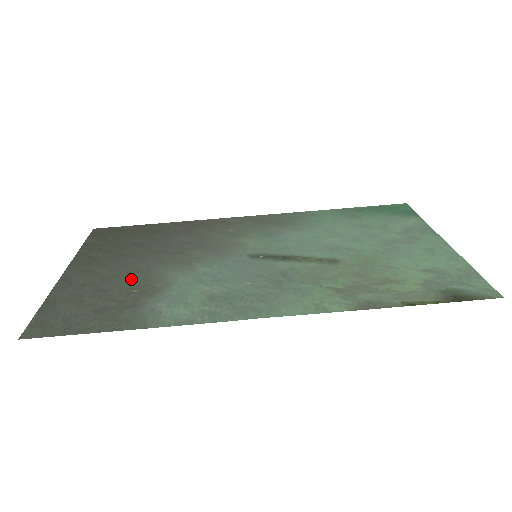
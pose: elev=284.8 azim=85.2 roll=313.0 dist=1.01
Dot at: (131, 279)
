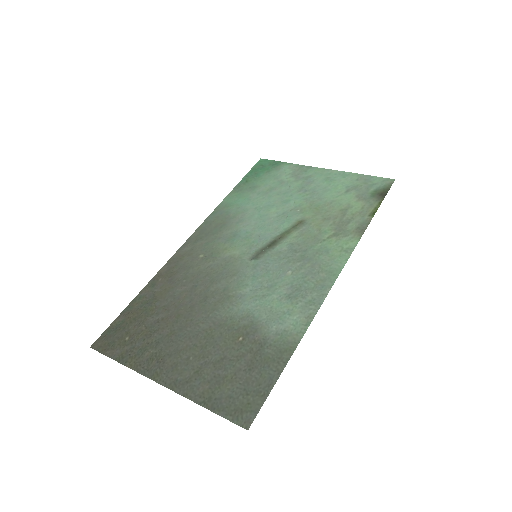
Dot at: (220, 338)
